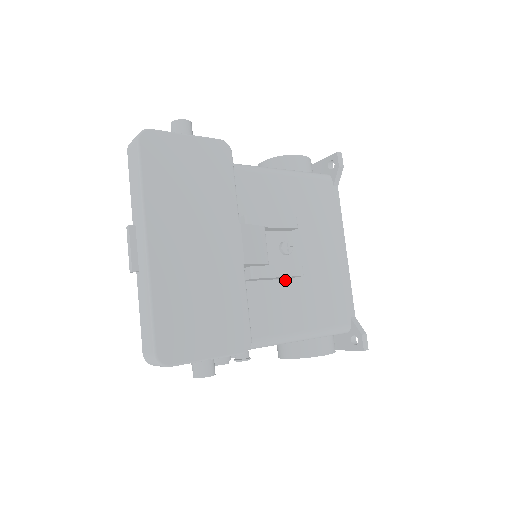
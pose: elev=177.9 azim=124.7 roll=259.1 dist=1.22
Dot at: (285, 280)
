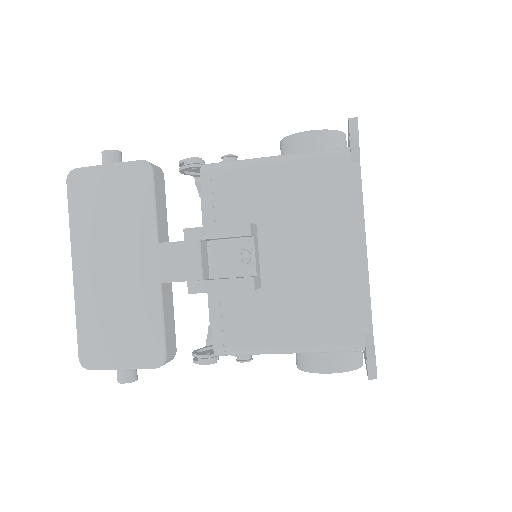
Dot at: (265, 287)
